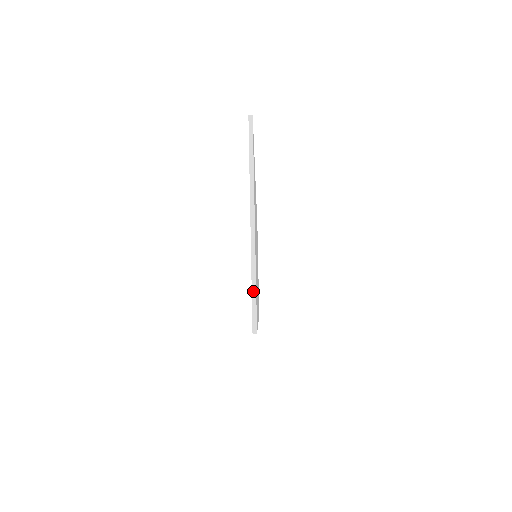
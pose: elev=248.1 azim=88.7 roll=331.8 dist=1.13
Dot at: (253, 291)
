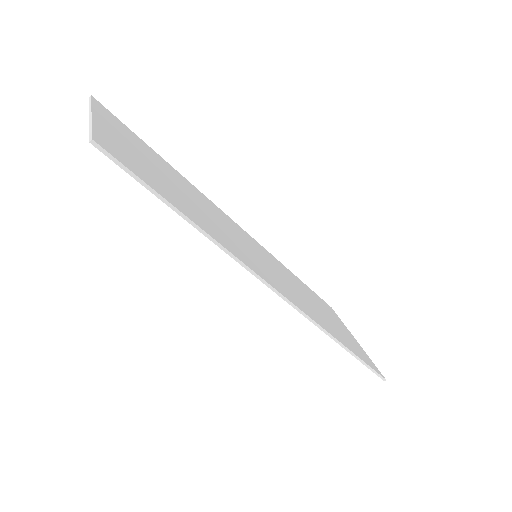
Dot at: (90, 130)
